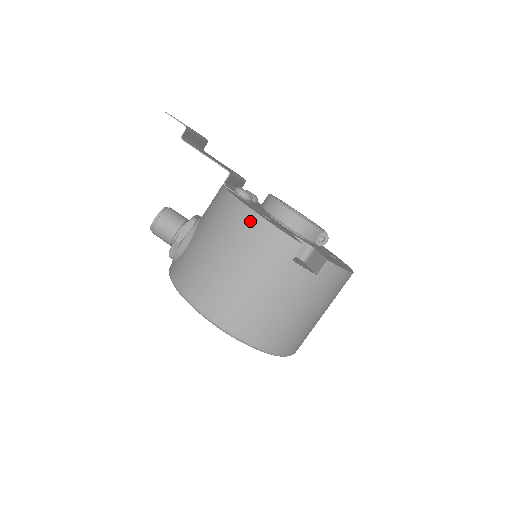
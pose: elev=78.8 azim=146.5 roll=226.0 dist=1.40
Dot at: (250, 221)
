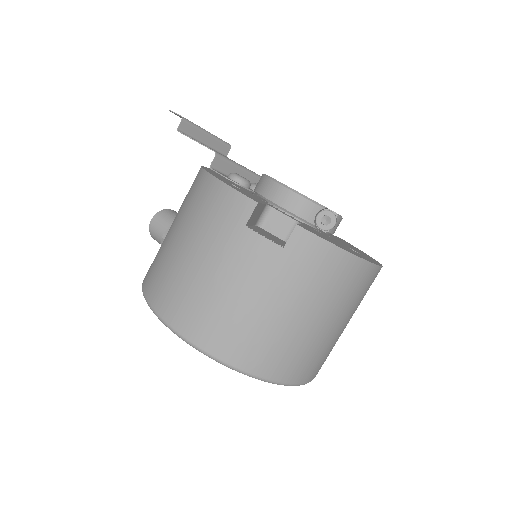
Dot at: (203, 185)
